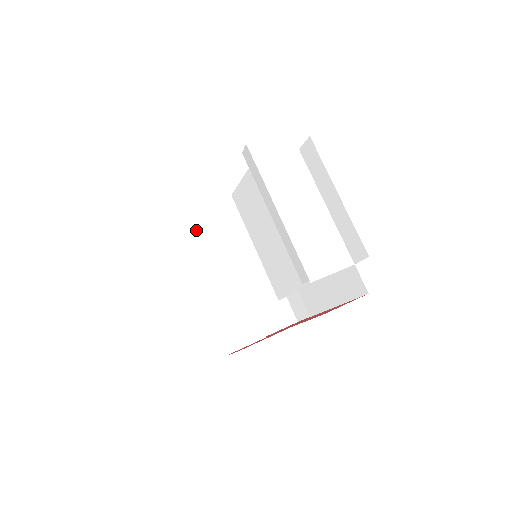
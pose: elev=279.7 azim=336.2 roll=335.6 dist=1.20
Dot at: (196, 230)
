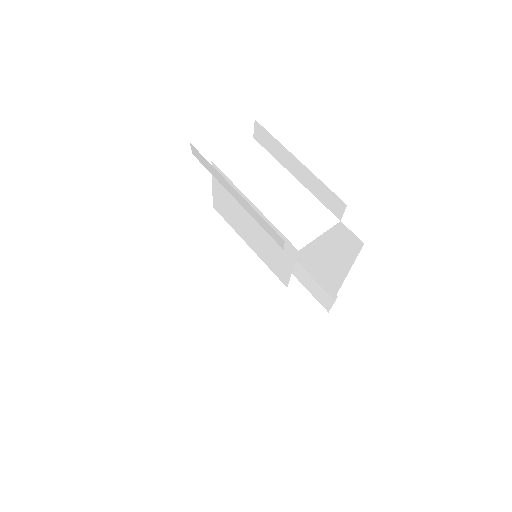
Dot at: (187, 248)
